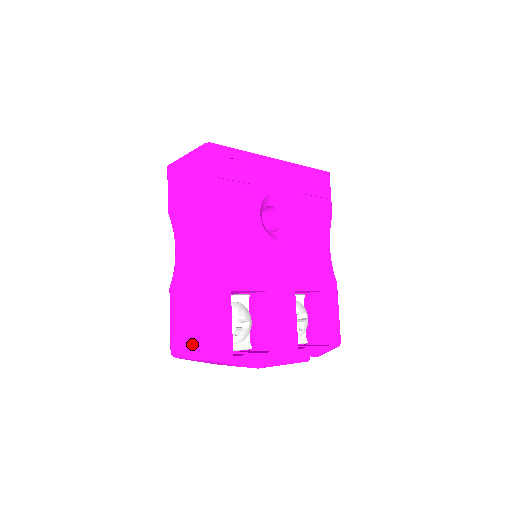
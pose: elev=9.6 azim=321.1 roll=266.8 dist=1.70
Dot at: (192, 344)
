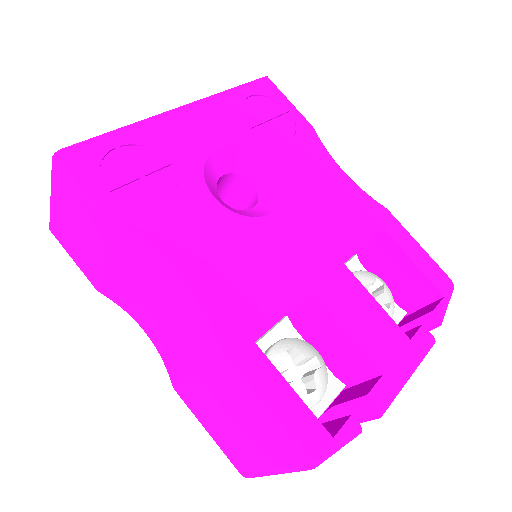
Dot at: (259, 457)
